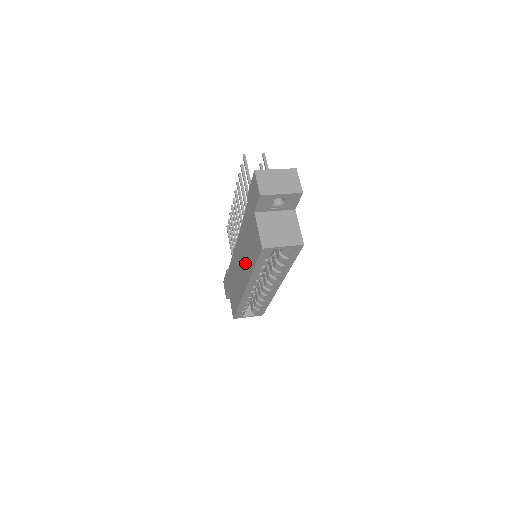
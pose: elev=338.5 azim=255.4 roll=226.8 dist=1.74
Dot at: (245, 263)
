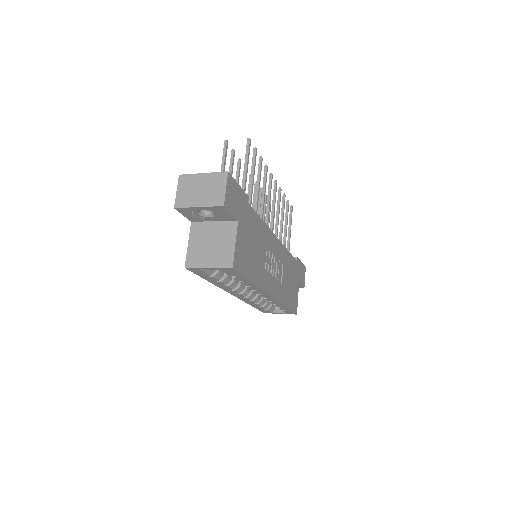
Dot at: occluded
